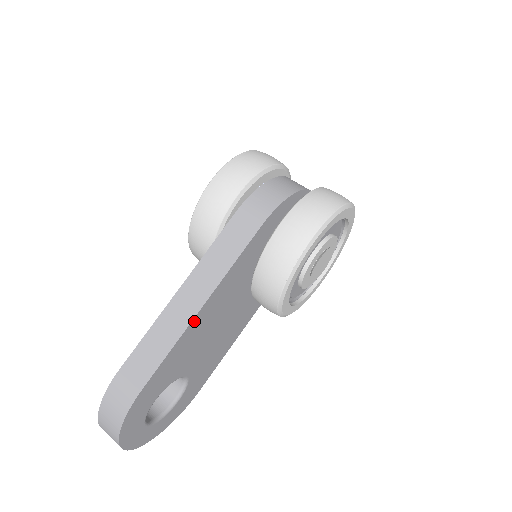
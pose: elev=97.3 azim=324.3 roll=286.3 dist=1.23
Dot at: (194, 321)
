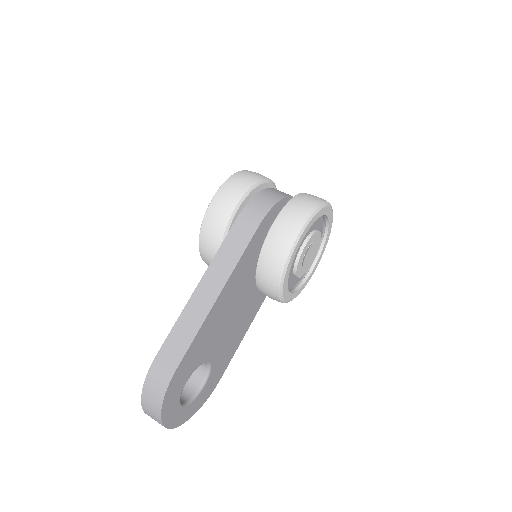
Dot at: (213, 309)
